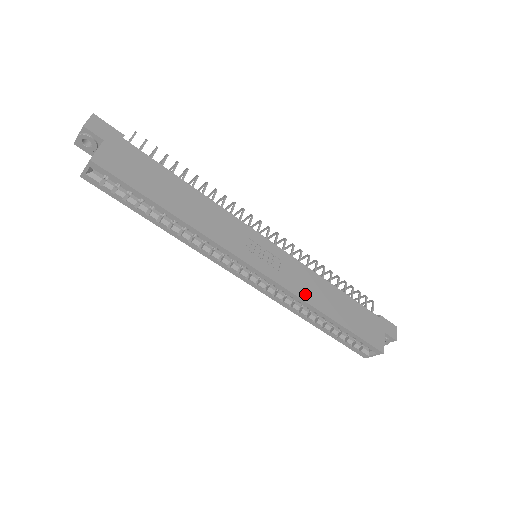
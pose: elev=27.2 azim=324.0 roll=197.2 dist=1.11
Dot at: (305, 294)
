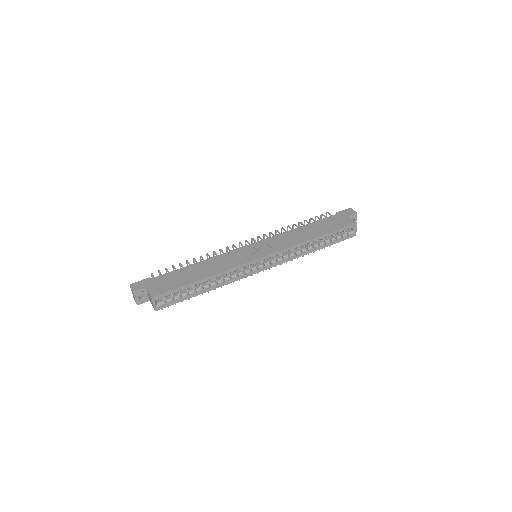
Dot at: (293, 242)
